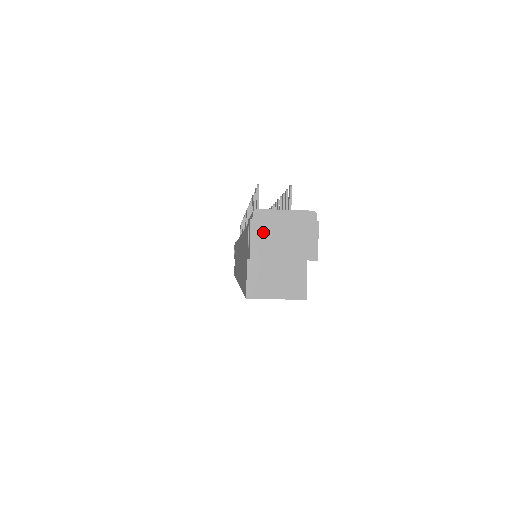
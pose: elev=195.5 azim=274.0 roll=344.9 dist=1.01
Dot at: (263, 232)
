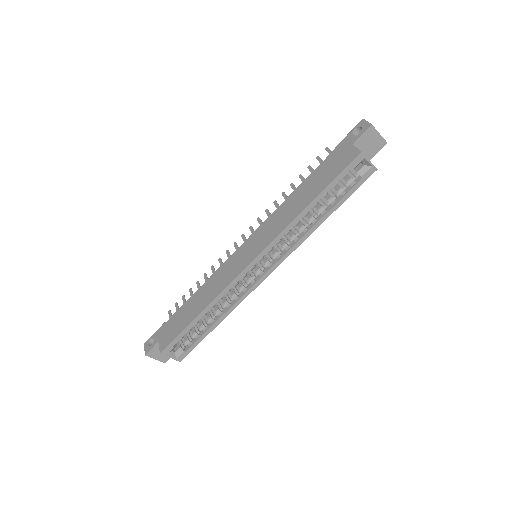
Dot at: occluded
